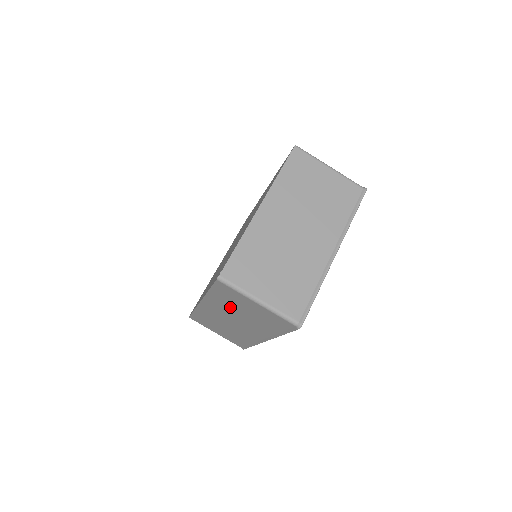
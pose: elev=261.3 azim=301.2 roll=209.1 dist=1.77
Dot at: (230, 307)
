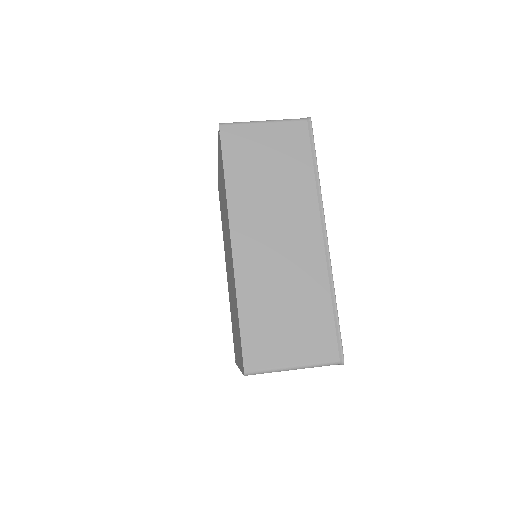
Dot at: (256, 186)
